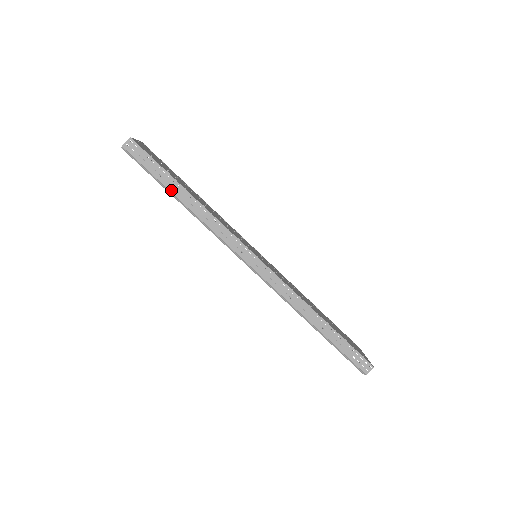
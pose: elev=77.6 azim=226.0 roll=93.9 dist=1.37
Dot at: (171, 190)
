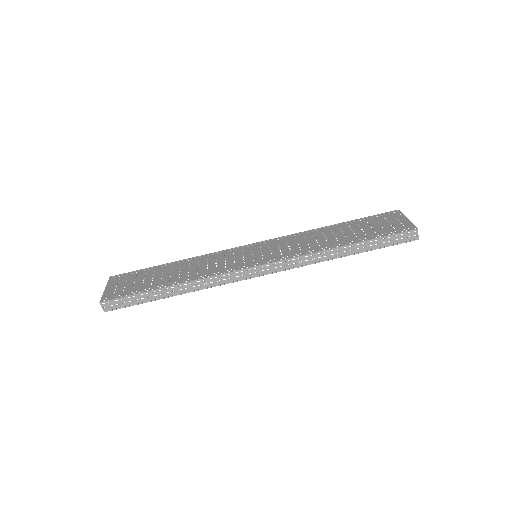
Dot at: (159, 297)
